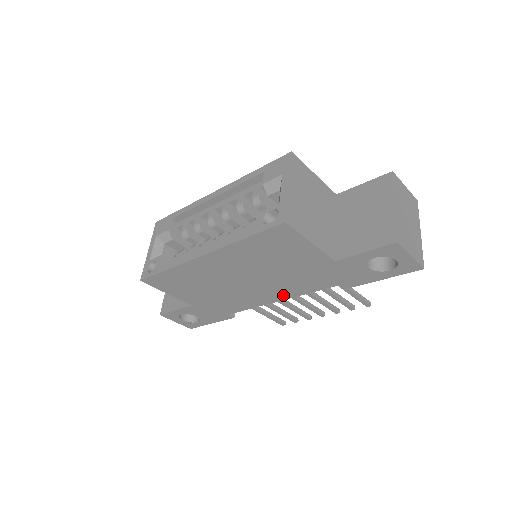
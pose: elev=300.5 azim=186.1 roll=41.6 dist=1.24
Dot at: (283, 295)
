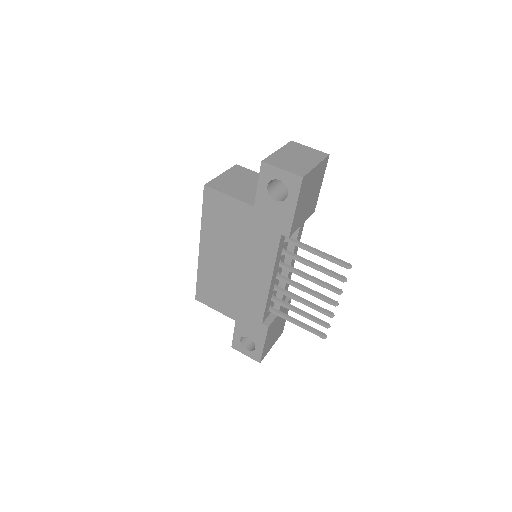
Dot at: (266, 272)
